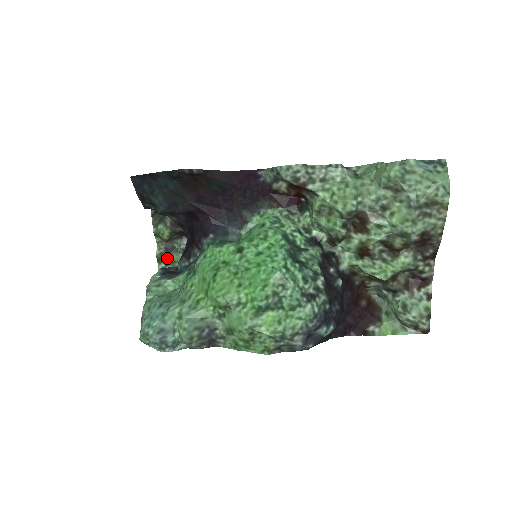
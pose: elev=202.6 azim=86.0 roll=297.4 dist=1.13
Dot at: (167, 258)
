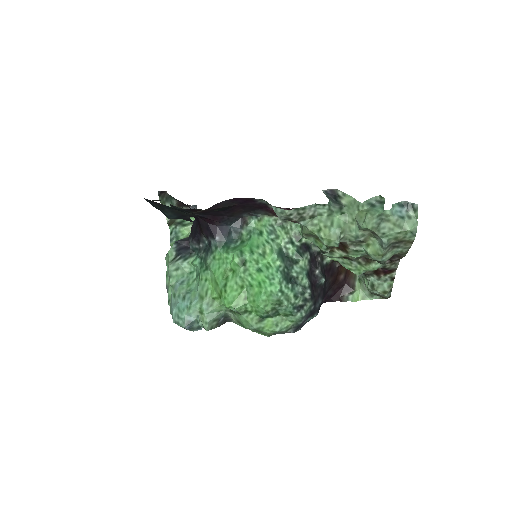
Dot at: (176, 220)
